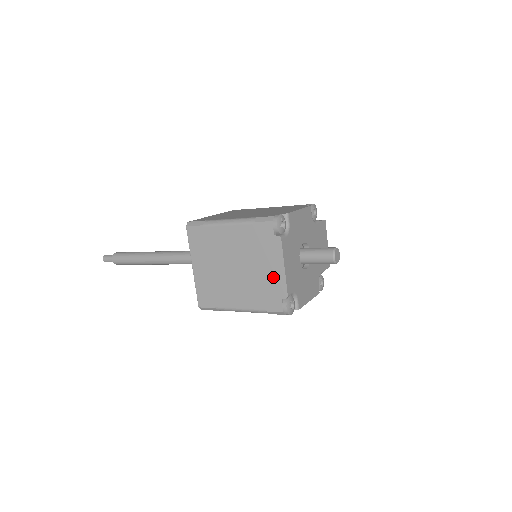
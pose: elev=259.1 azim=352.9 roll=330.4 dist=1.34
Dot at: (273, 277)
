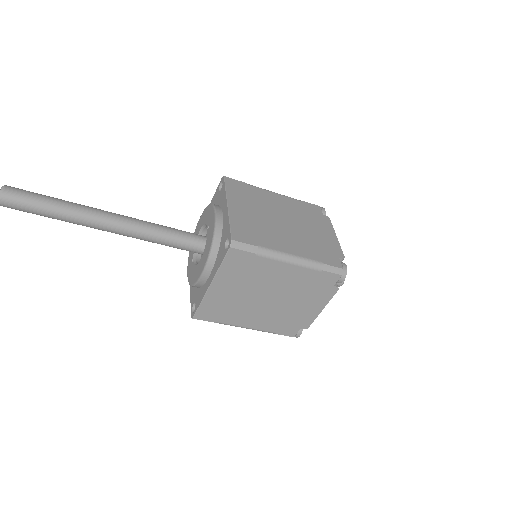
Dot at: (305, 313)
